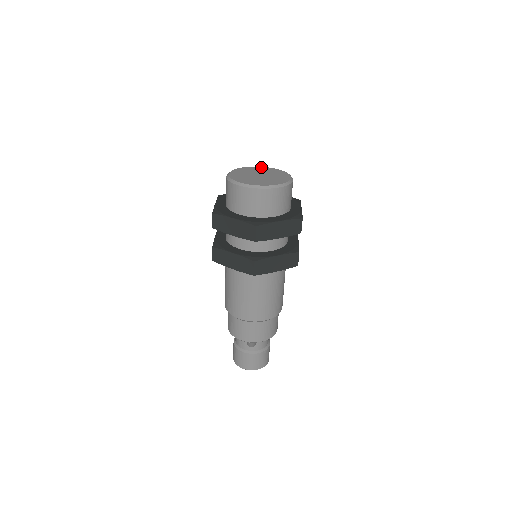
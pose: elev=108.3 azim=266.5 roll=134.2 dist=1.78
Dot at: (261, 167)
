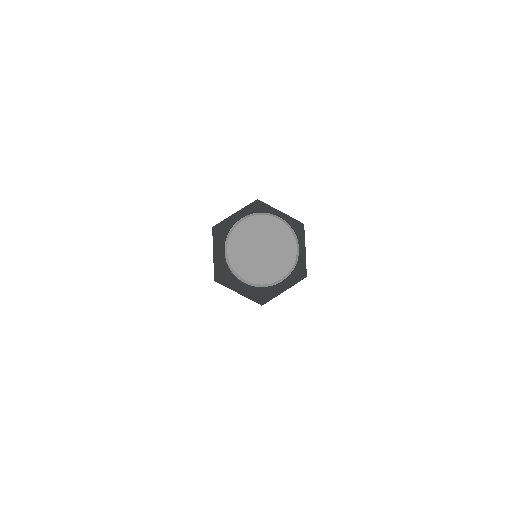
Dot at: (289, 233)
